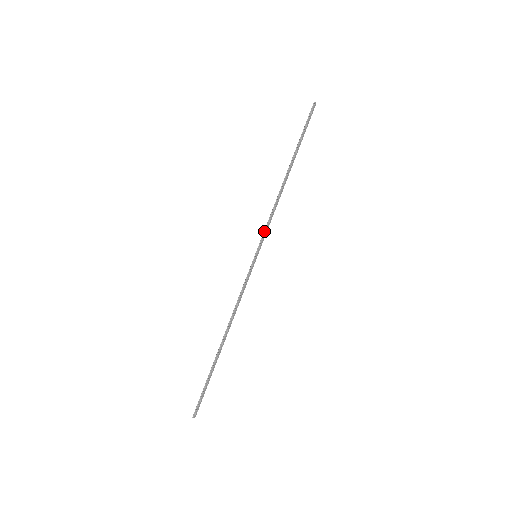
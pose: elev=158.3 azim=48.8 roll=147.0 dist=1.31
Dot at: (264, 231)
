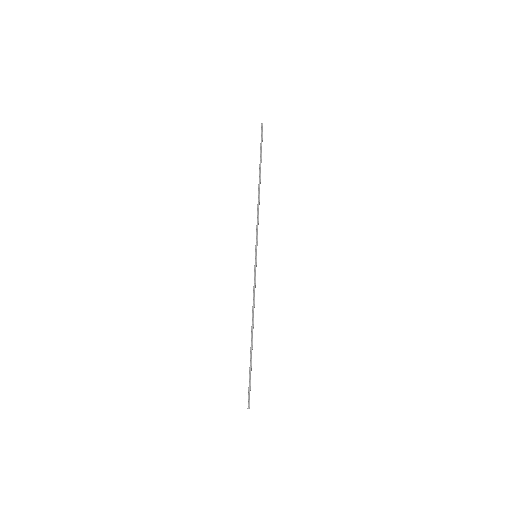
Dot at: (256, 234)
